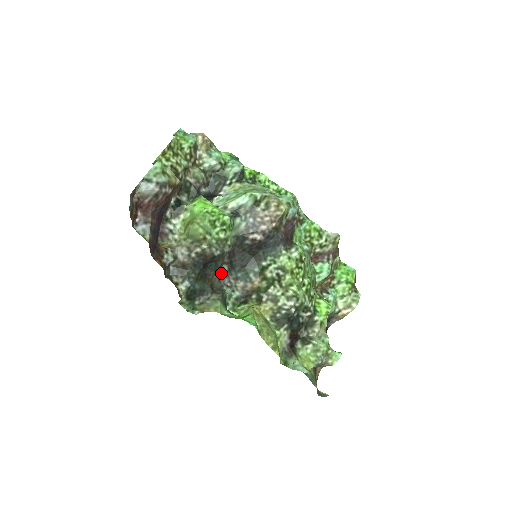
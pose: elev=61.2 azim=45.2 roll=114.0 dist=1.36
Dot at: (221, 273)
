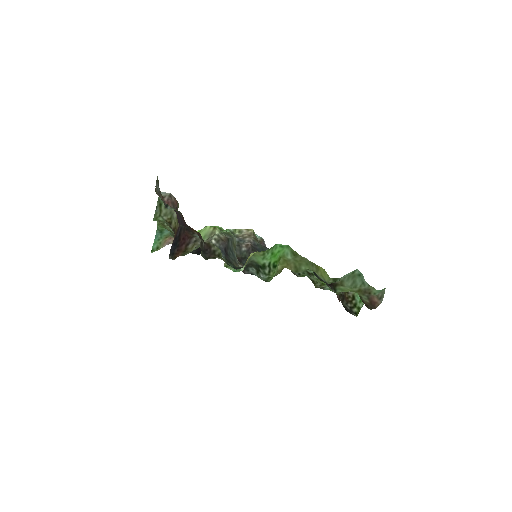
Dot at: occluded
